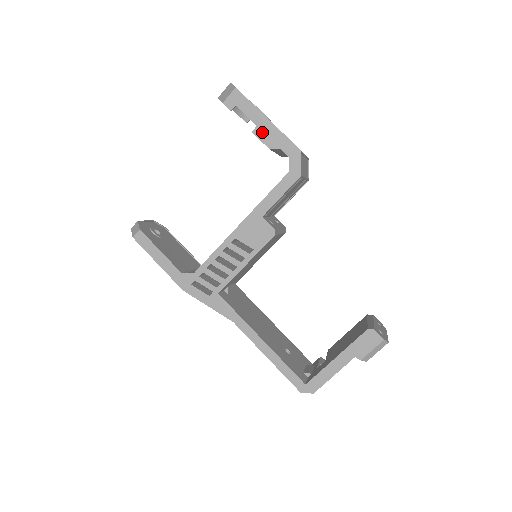
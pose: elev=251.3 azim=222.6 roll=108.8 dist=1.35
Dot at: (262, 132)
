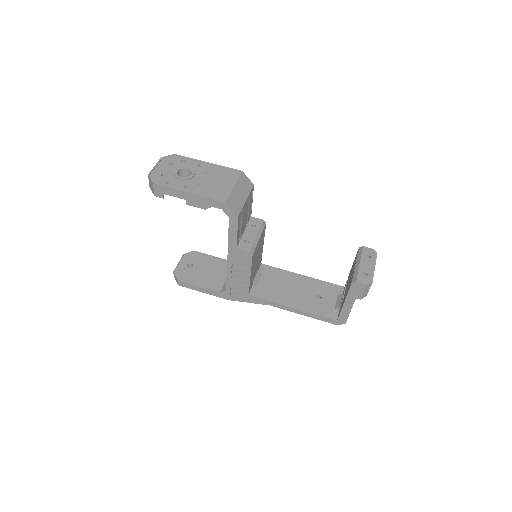
Dot at: (192, 202)
